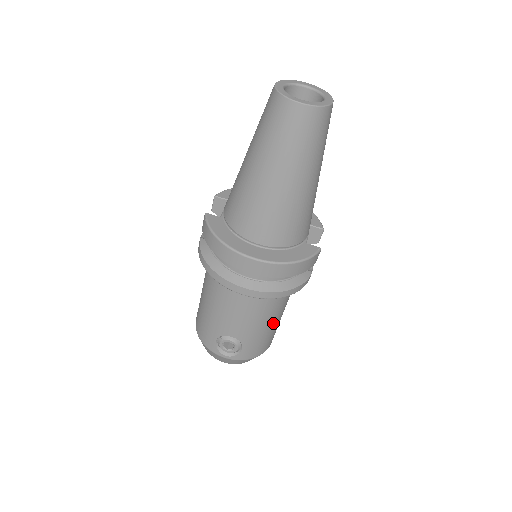
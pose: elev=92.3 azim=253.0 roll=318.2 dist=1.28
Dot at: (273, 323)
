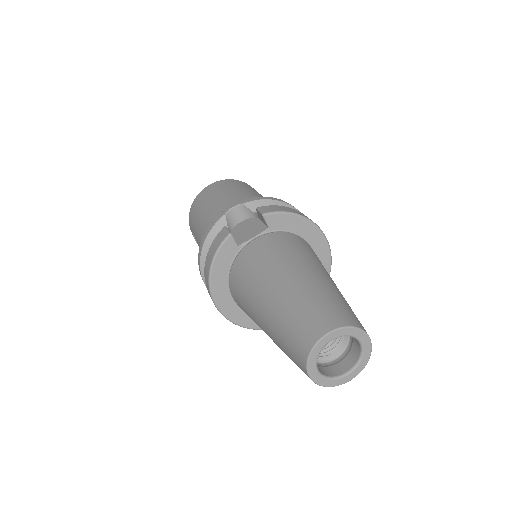
Dot at: occluded
